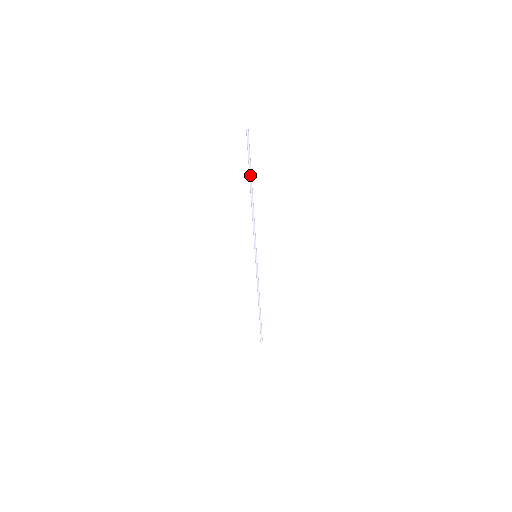
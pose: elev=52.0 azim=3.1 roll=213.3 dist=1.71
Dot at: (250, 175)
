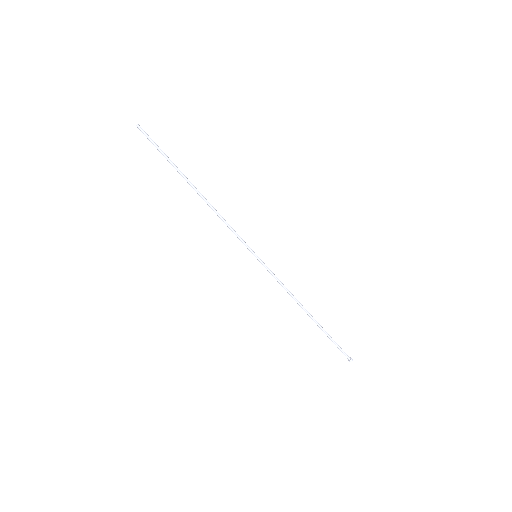
Dot at: (177, 169)
